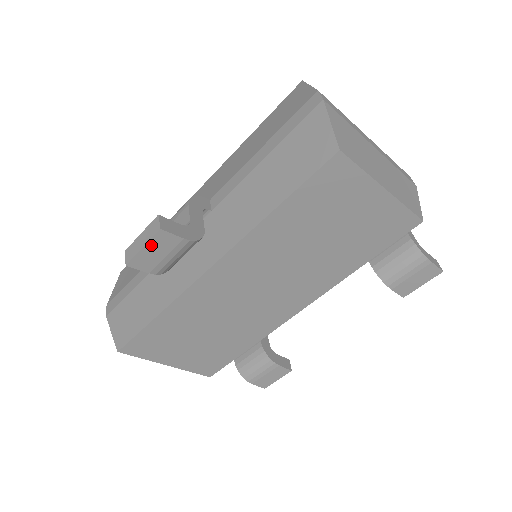
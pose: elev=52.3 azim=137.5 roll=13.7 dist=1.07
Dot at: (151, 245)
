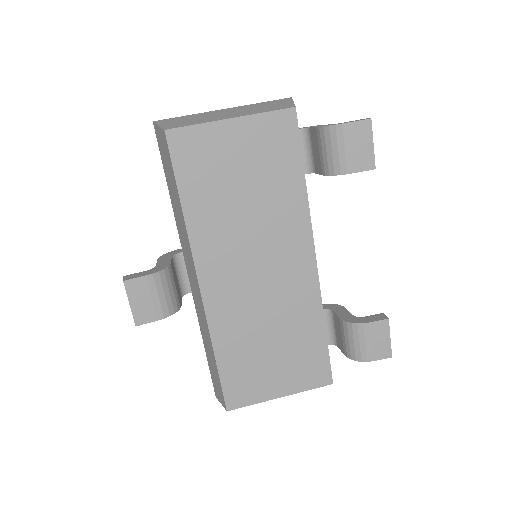
Dot at: (132, 298)
